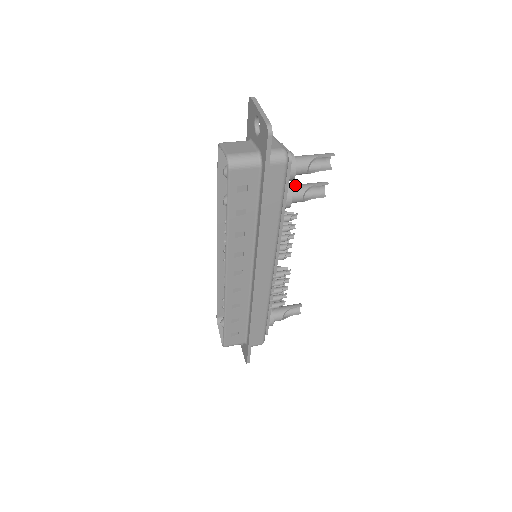
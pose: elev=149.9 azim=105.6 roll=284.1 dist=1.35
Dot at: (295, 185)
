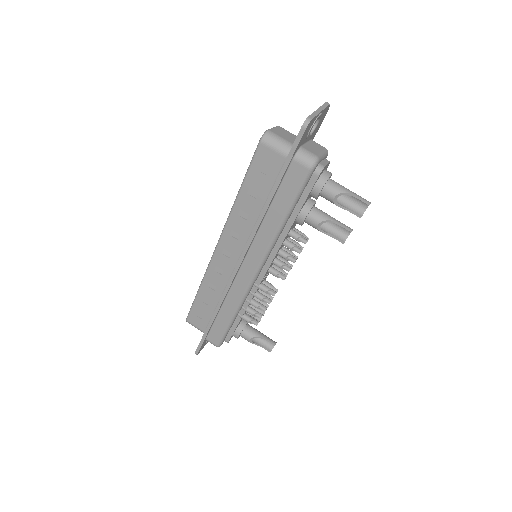
Dot at: (321, 210)
